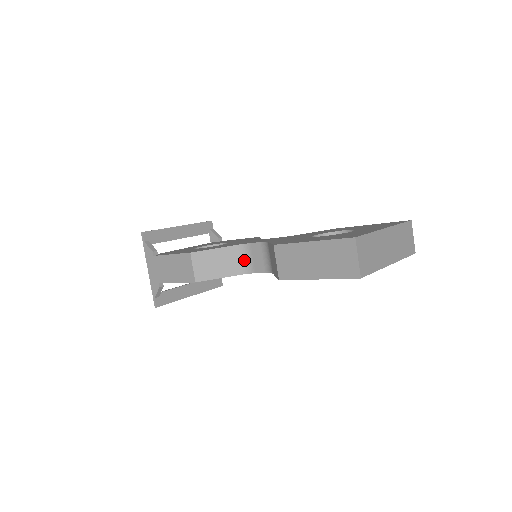
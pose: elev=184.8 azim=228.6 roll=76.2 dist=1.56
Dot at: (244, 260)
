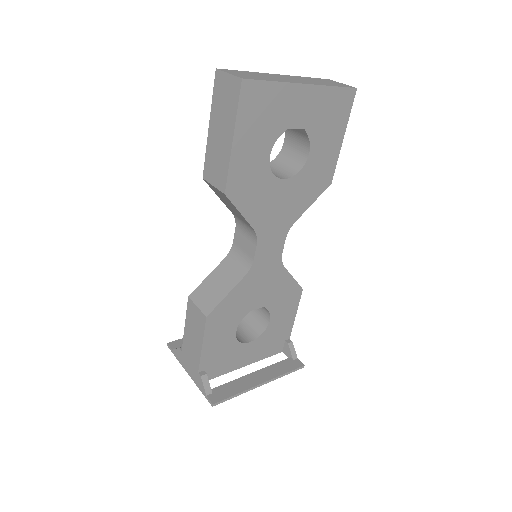
Dot at: (240, 261)
